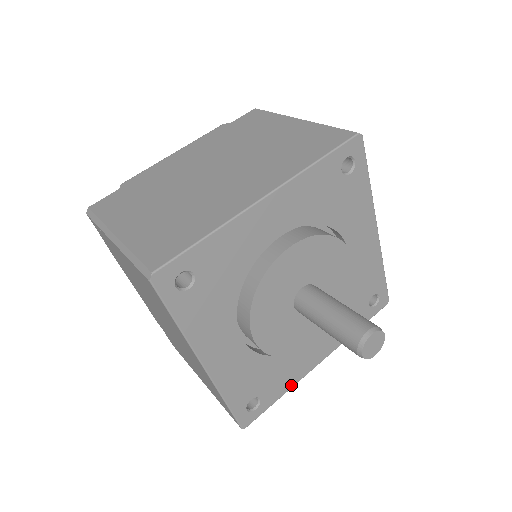
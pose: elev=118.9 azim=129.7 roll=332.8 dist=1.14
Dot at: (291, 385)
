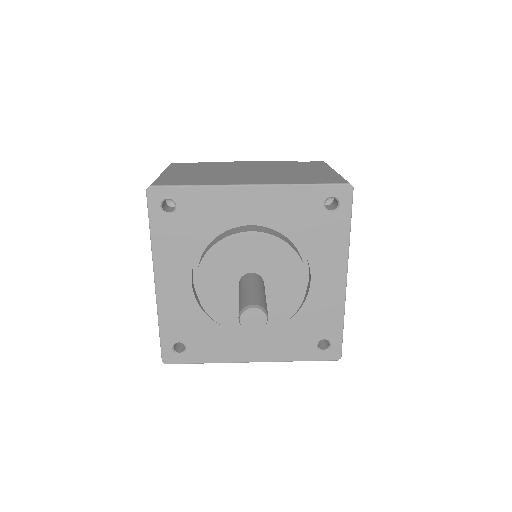
Dot at: (217, 360)
